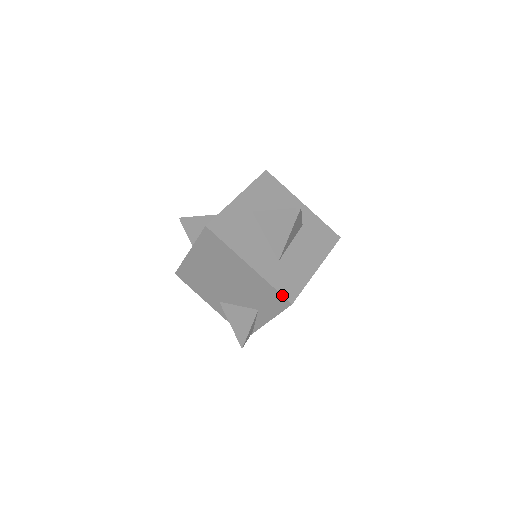
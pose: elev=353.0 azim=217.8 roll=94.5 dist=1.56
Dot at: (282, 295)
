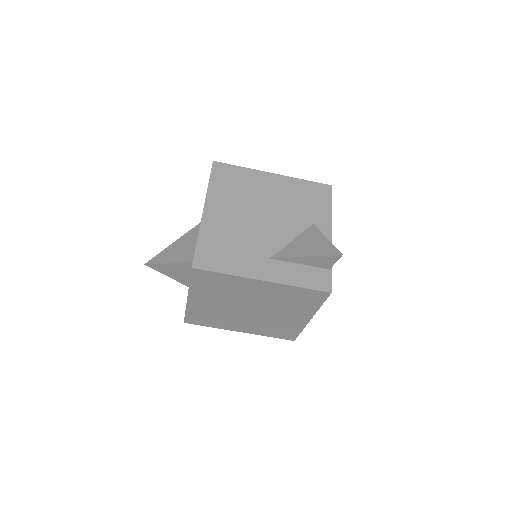
Dot at: (319, 183)
